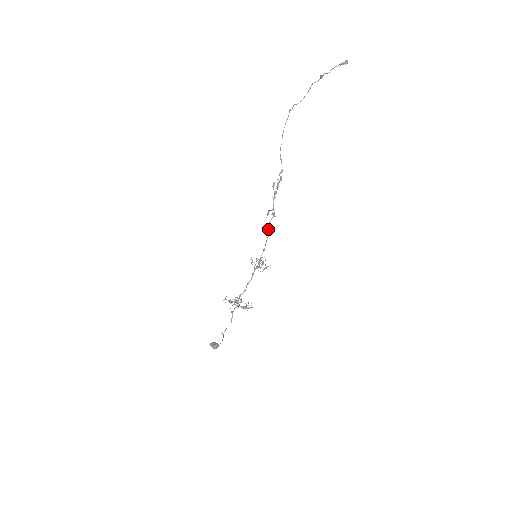
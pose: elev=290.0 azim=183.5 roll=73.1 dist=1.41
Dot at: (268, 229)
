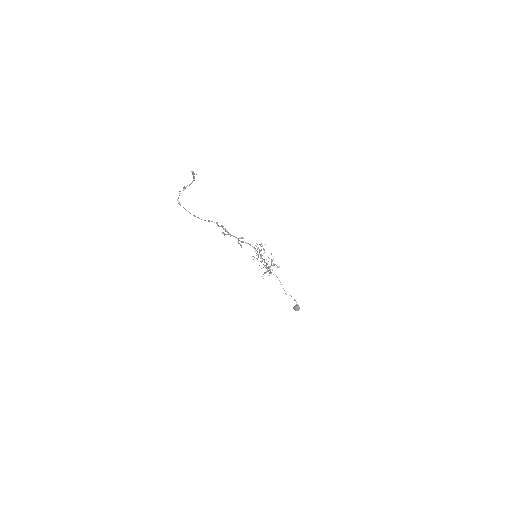
Dot at: occluded
